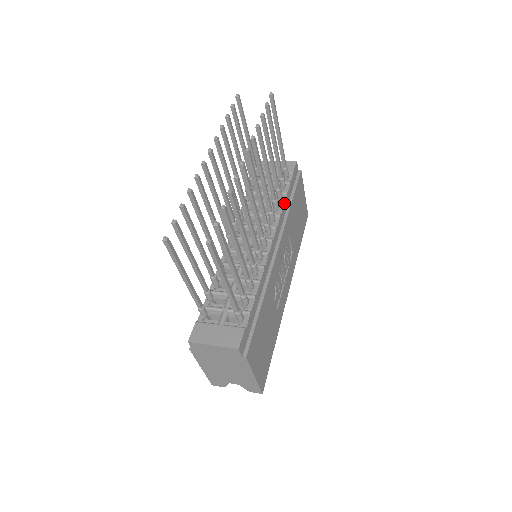
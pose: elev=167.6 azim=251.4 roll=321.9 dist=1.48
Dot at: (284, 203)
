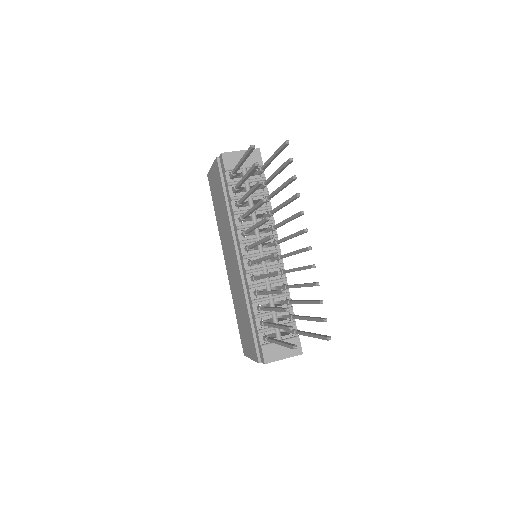
Dot at: occluded
